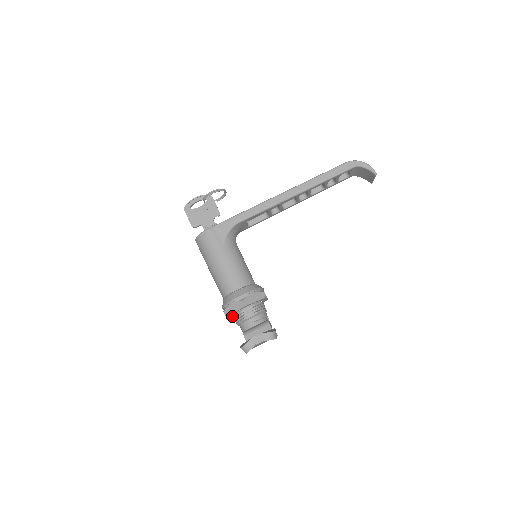
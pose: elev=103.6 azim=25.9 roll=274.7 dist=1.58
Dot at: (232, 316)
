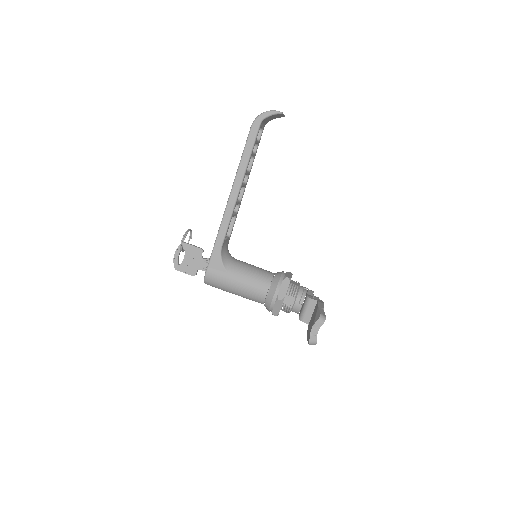
Dot at: occluded
